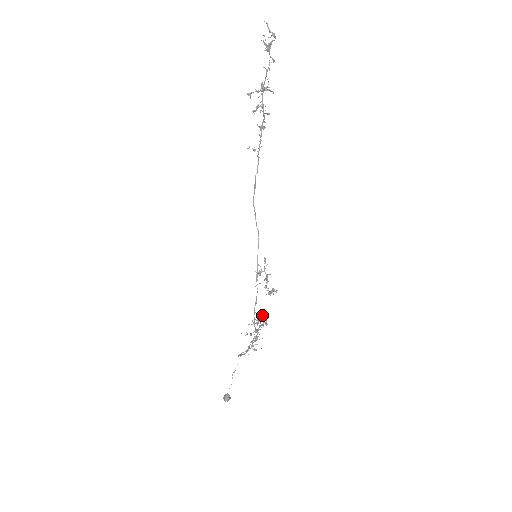
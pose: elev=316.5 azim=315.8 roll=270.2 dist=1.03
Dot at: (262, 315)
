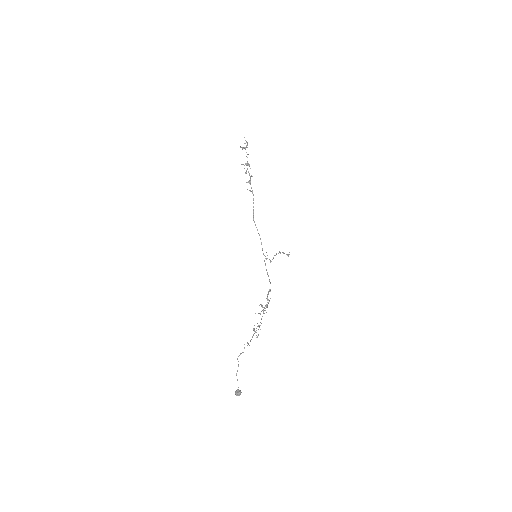
Dot at: (270, 291)
